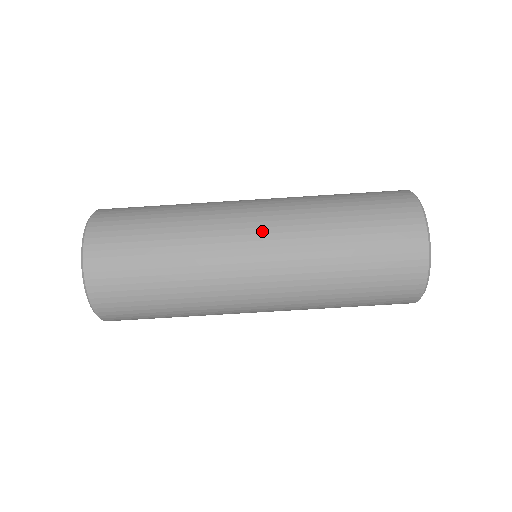
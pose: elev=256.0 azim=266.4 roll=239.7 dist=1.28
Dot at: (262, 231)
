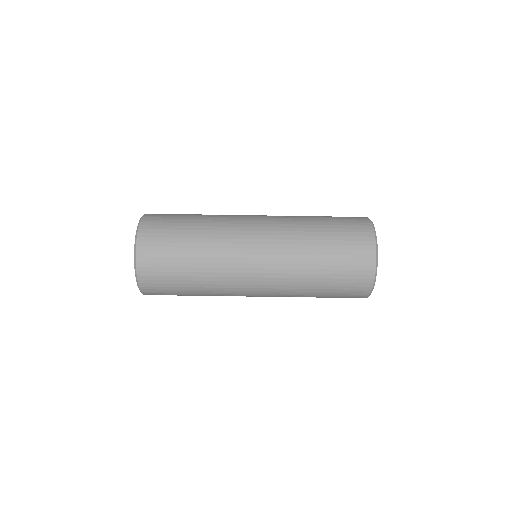
Dot at: (262, 242)
